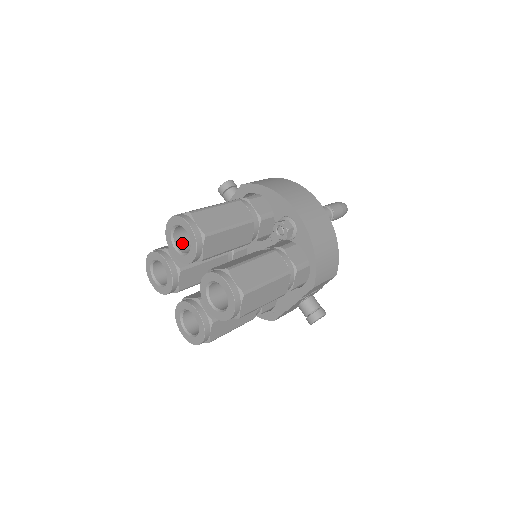
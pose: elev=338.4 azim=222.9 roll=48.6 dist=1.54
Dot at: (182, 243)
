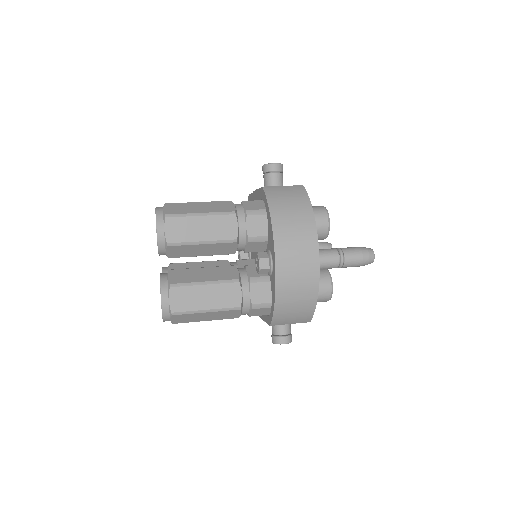
Dot at: occluded
